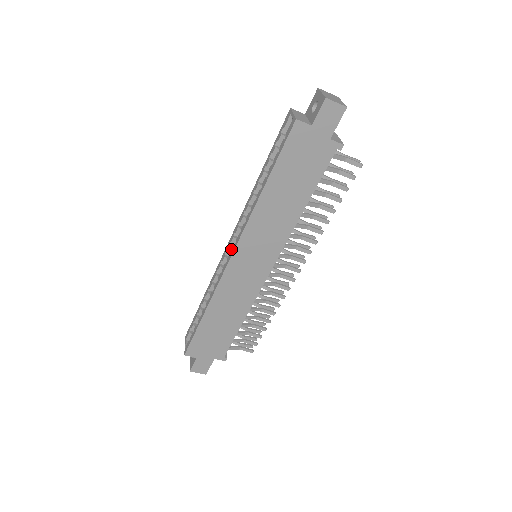
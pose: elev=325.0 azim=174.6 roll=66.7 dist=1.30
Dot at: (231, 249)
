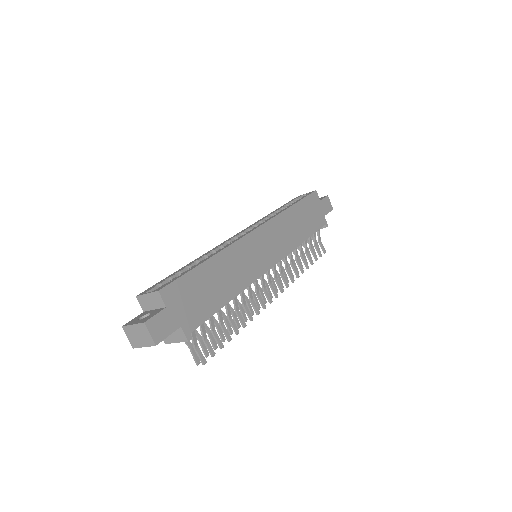
Dot at: (251, 229)
